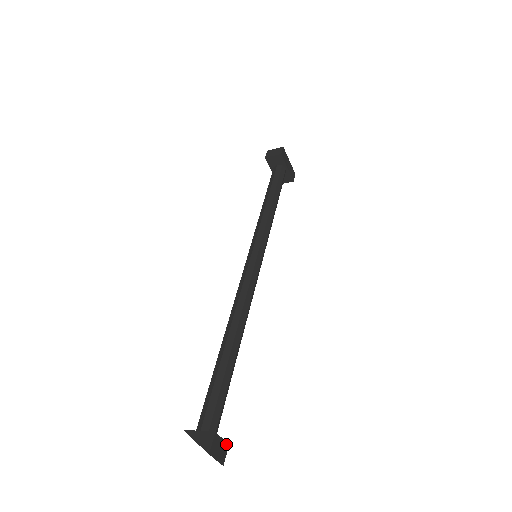
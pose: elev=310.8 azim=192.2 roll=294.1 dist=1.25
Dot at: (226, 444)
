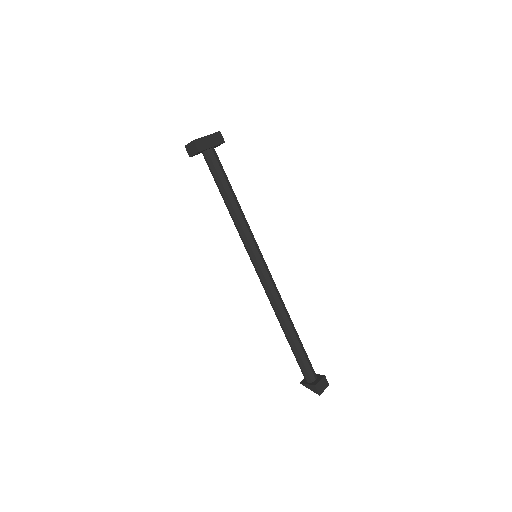
Dot at: (324, 378)
